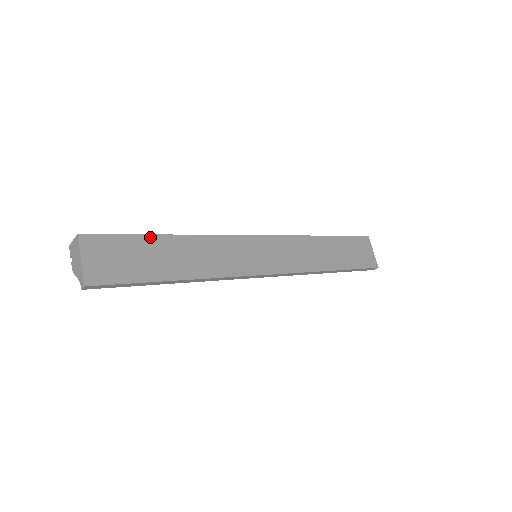
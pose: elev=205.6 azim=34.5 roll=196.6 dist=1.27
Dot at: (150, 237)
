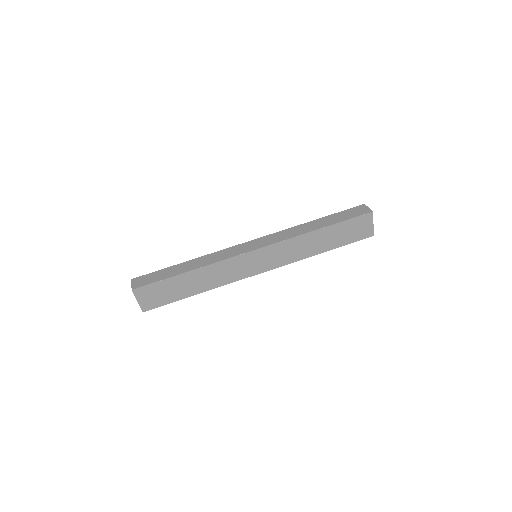
Dot at: (174, 277)
